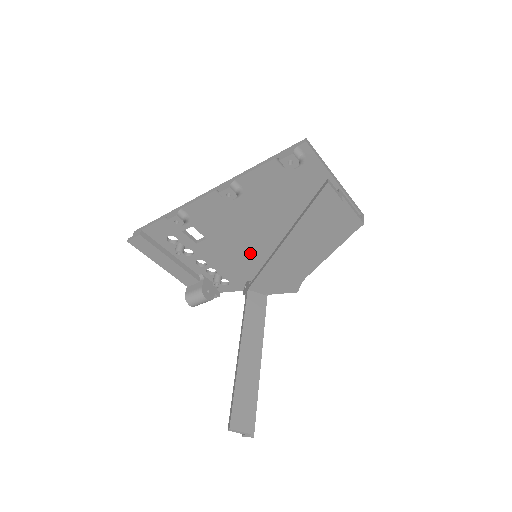
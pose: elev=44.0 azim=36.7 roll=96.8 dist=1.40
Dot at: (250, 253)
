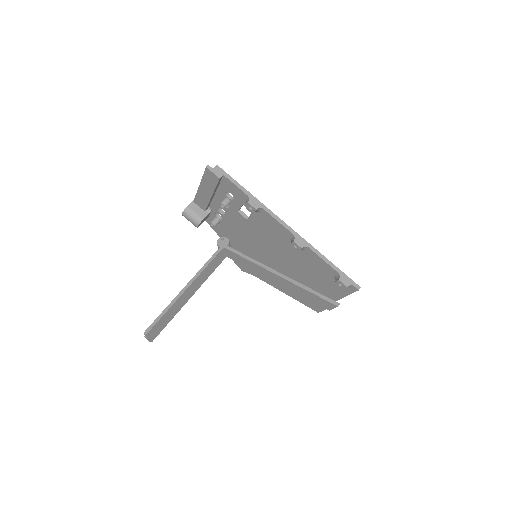
Dot at: (253, 244)
